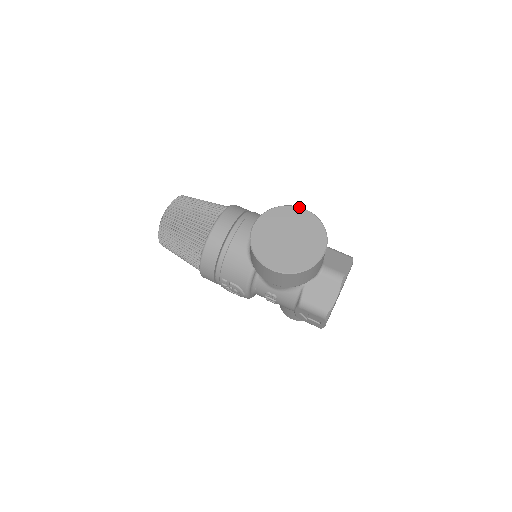
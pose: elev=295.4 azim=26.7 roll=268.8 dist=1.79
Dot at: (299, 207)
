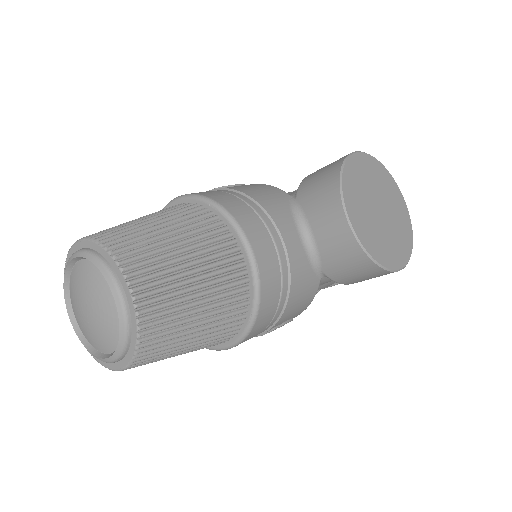
Dot at: (355, 153)
